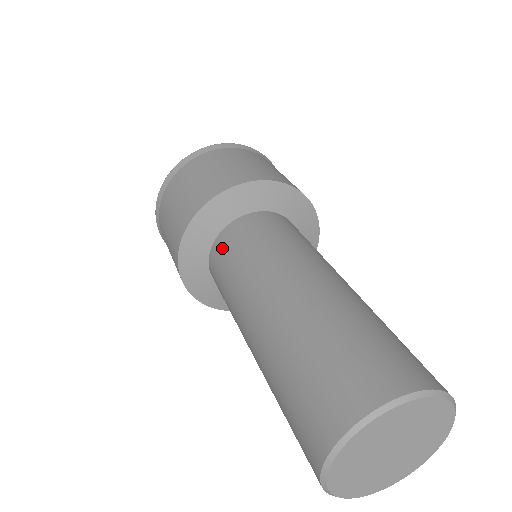
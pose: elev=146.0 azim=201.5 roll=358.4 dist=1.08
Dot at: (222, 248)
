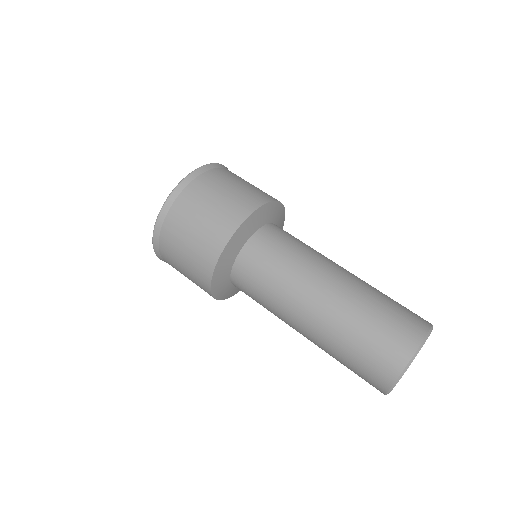
Dot at: (241, 285)
